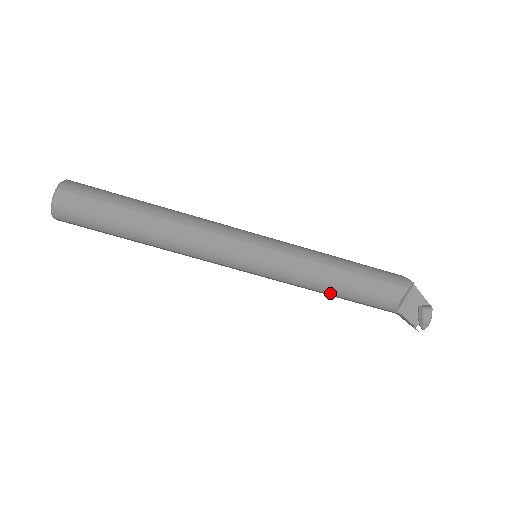
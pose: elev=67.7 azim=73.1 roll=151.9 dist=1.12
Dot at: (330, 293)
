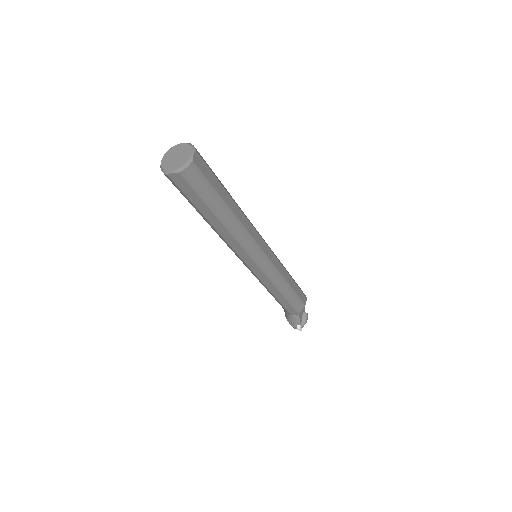
Dot at: (283, 293)
